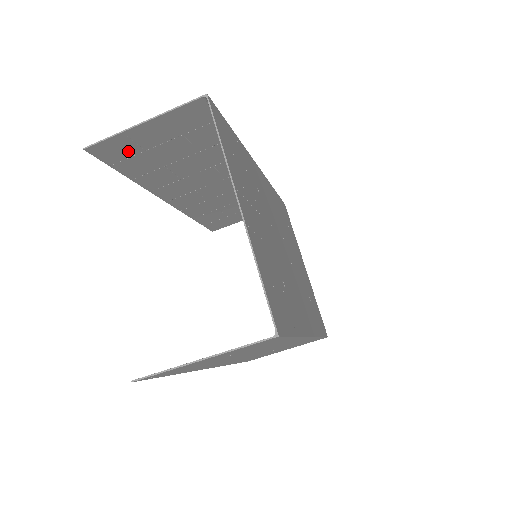
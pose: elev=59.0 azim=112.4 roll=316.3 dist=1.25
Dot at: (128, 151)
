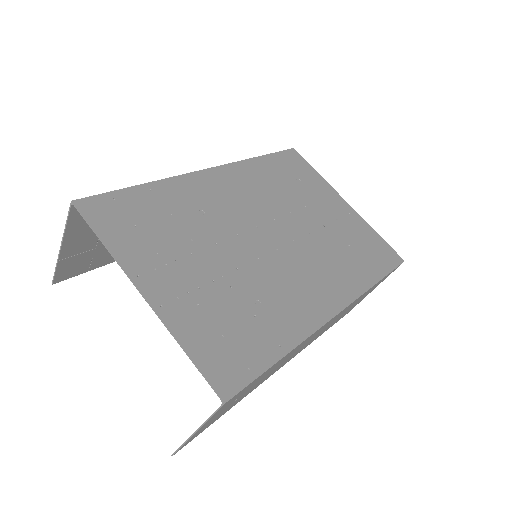
Dot at: (84, 259)
